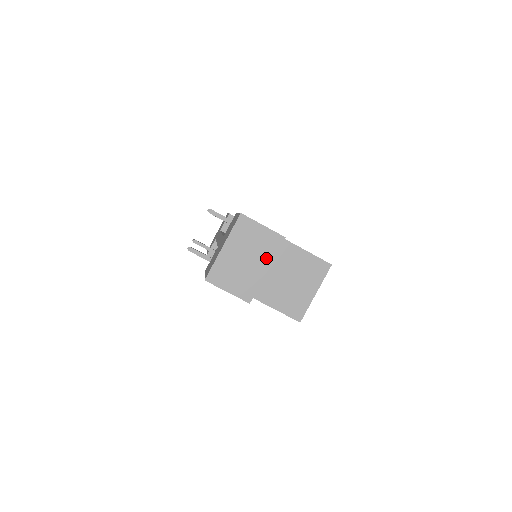
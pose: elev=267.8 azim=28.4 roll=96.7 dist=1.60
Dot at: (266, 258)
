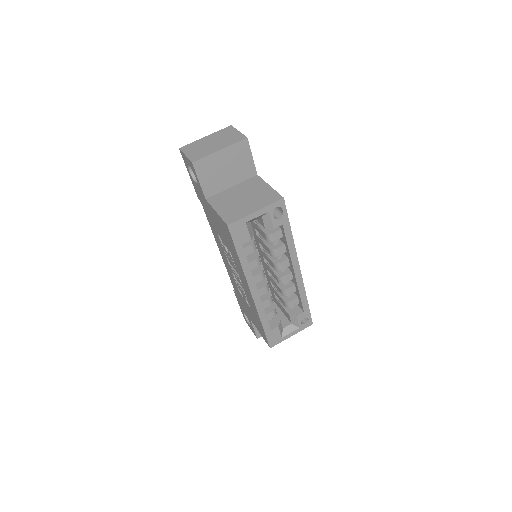
Dot at: (225, 144)
